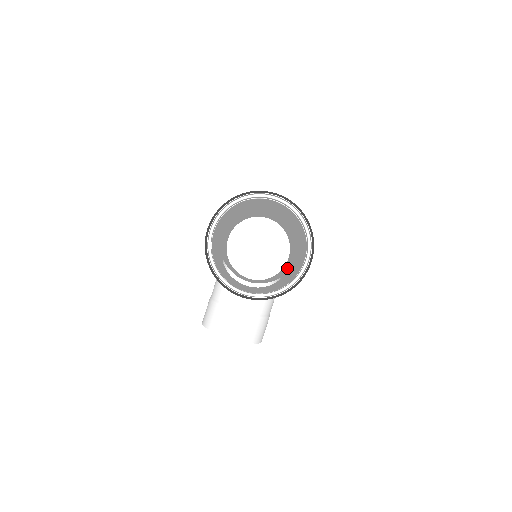
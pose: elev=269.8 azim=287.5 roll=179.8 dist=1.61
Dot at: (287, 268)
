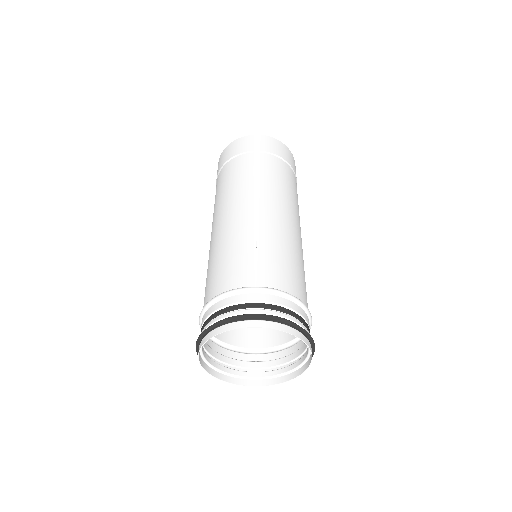
Dot at: occluded
